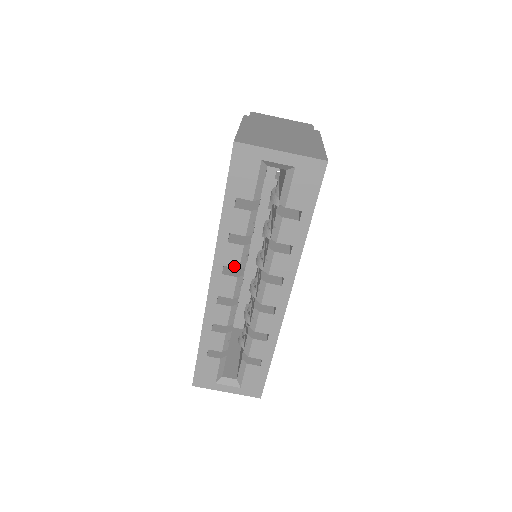
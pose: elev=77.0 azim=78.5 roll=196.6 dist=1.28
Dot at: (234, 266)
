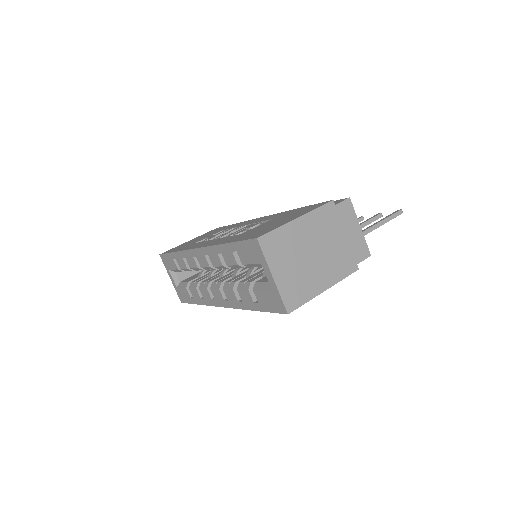
Dot at: (212, 263)
